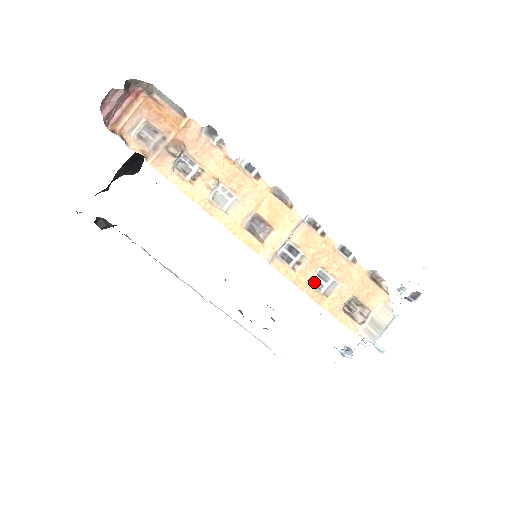
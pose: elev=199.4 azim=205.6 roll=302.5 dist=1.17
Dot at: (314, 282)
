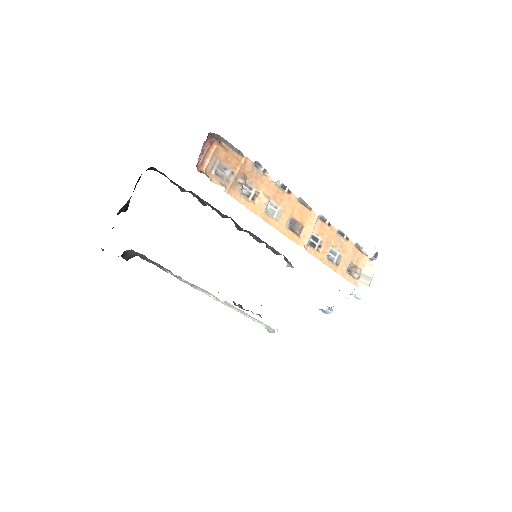
Dot at: (328, 258)
